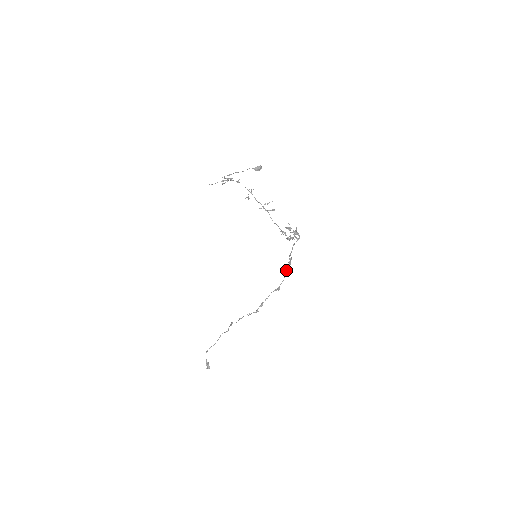
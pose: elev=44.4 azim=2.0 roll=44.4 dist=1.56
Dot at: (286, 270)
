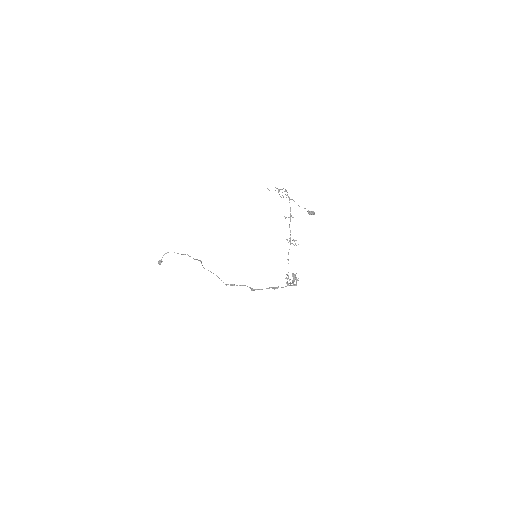
Dot at: occluded
